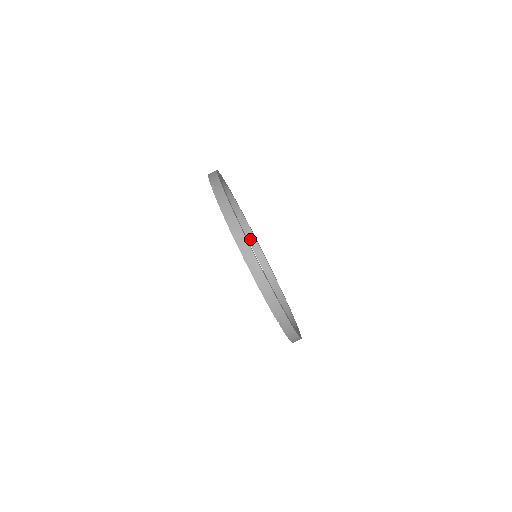
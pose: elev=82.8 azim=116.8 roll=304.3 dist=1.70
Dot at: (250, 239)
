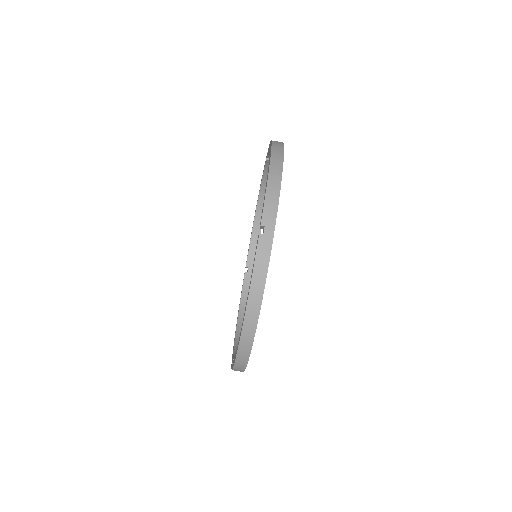
Dot at: (242, 306)
